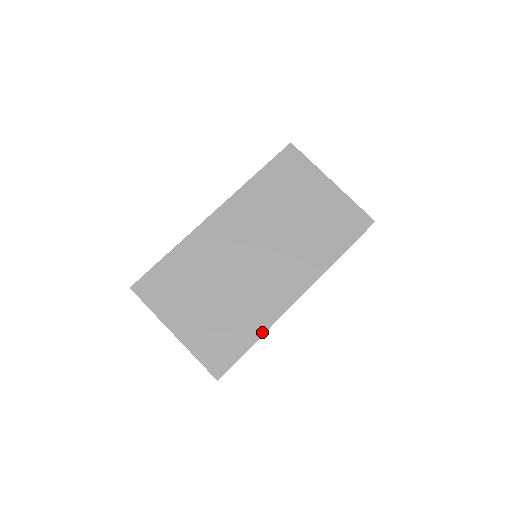
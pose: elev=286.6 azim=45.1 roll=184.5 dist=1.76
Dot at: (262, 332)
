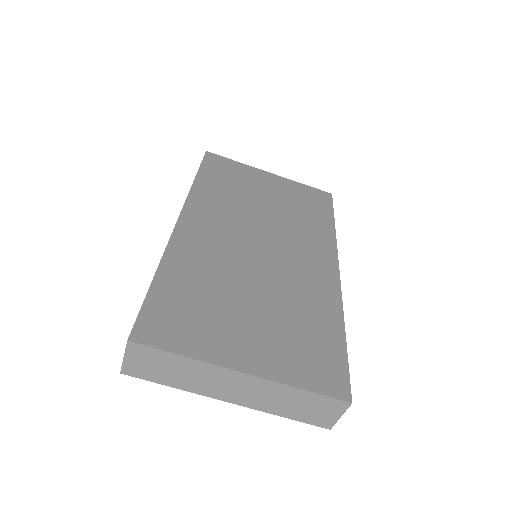
Dot at: (341, 319)
